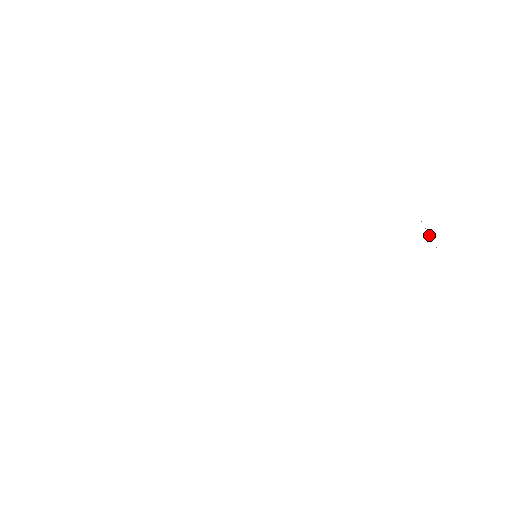
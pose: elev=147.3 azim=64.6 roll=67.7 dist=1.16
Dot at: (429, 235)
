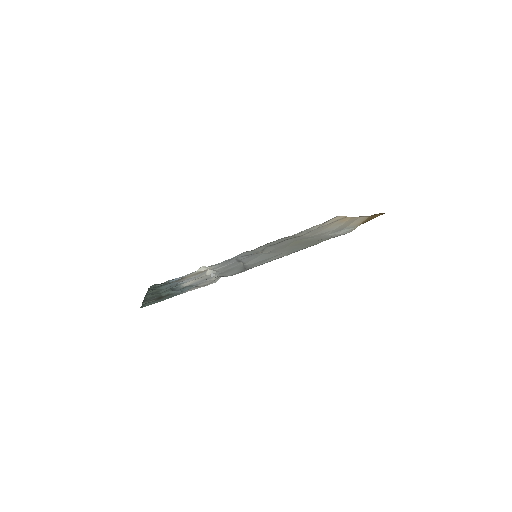
Dot at: occluded
